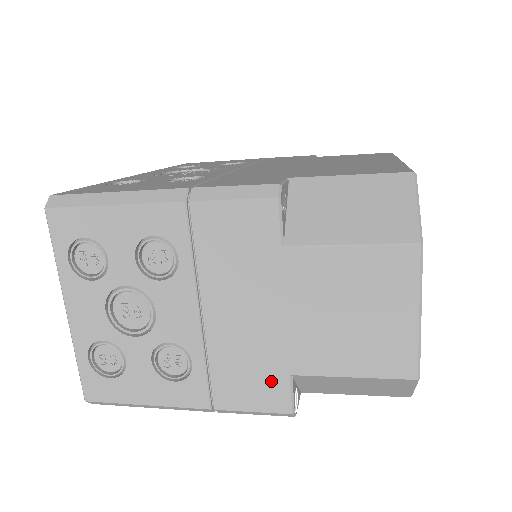
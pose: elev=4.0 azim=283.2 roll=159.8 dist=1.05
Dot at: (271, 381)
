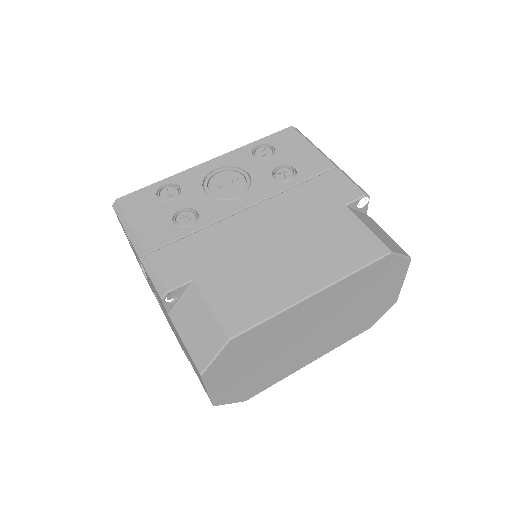
Dot at: occluded
